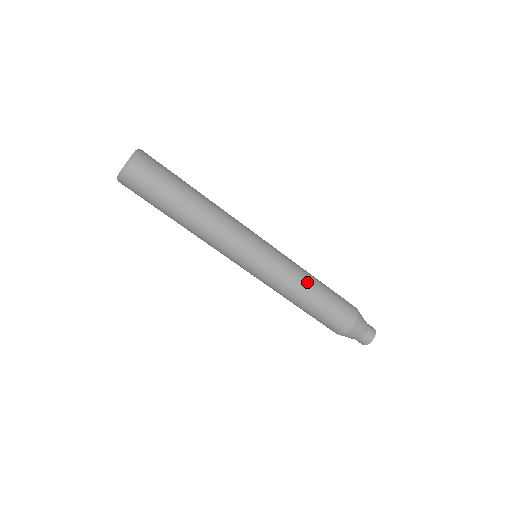
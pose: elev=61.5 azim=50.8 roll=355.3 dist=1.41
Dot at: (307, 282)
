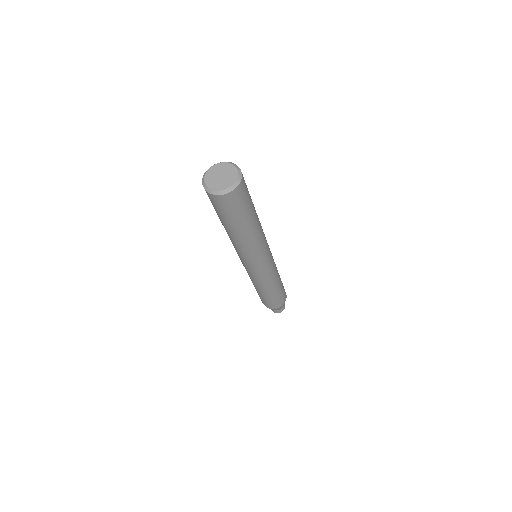
Dot at: (271, 287)
